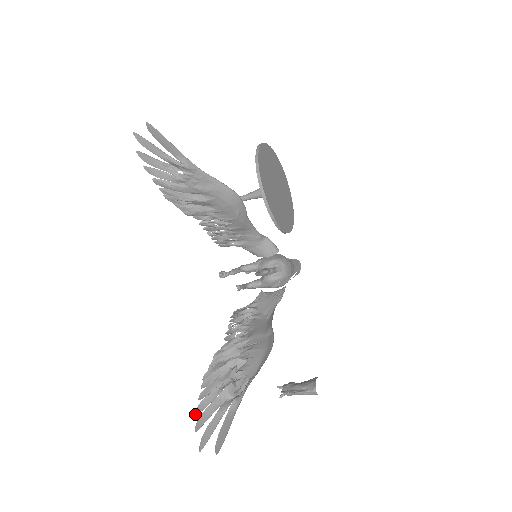
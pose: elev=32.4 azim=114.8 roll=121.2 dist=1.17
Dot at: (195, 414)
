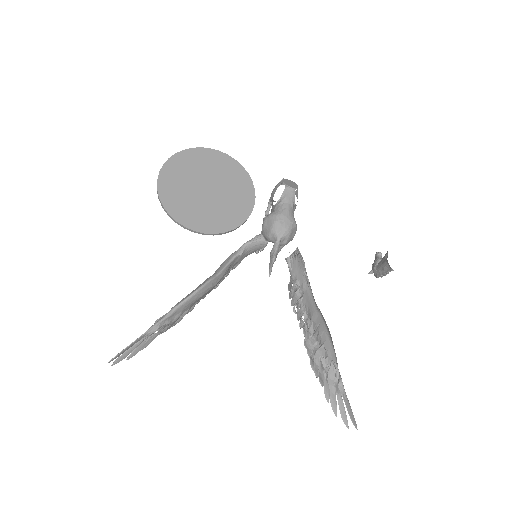
Dot at: occluded
